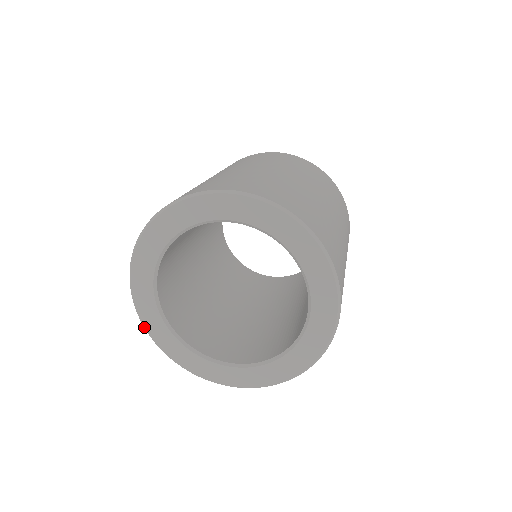
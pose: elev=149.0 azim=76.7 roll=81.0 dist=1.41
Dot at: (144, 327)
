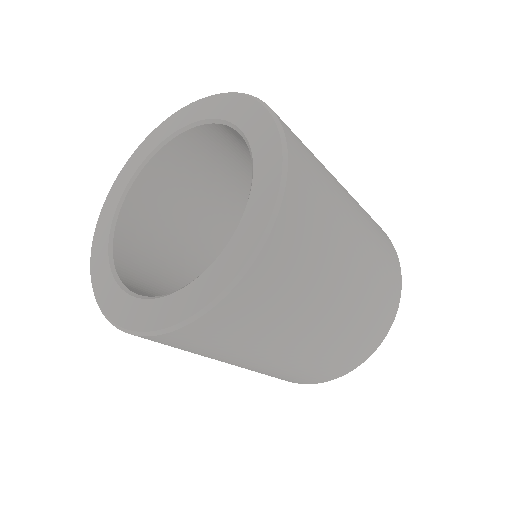
Dot at: (101, 212)
